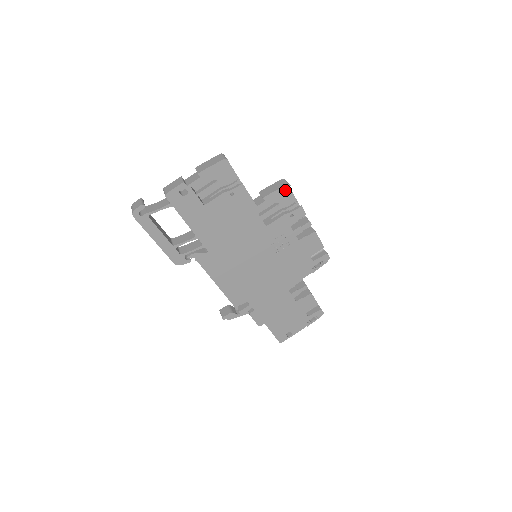
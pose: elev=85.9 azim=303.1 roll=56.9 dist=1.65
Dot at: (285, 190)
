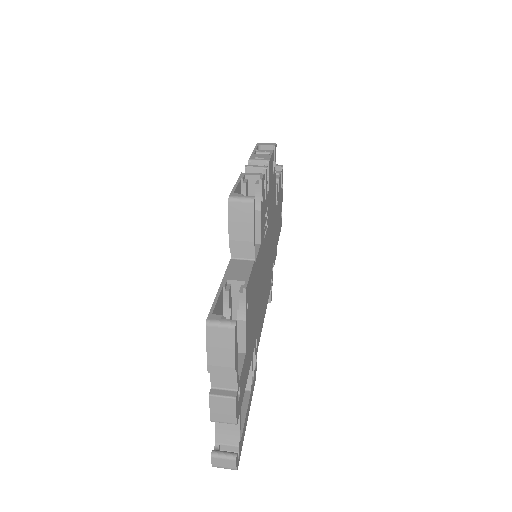
Dot at: occluded
